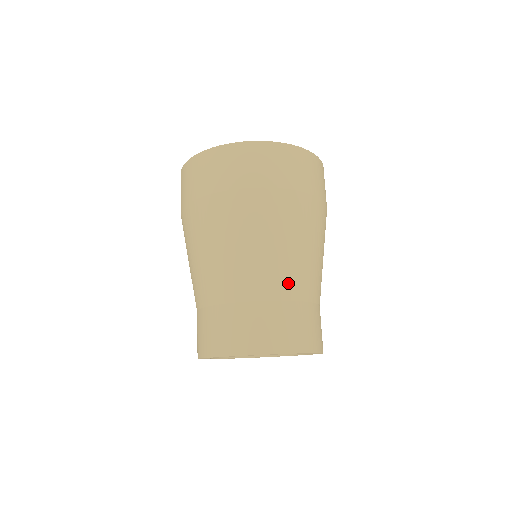
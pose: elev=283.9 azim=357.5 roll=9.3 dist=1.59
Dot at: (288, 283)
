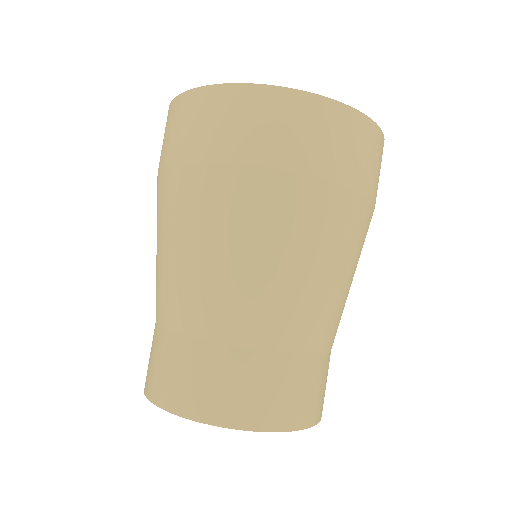
Dot at: (221, 315)
